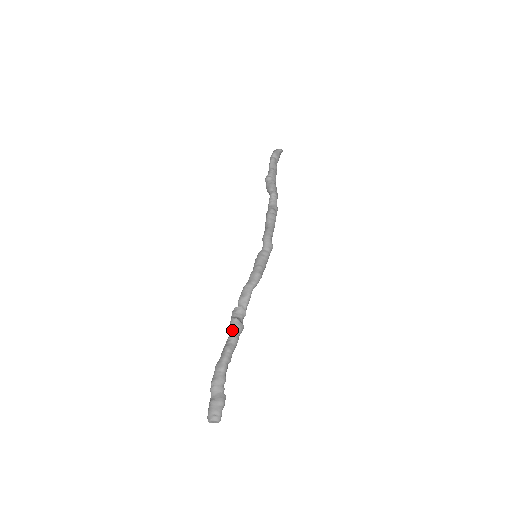
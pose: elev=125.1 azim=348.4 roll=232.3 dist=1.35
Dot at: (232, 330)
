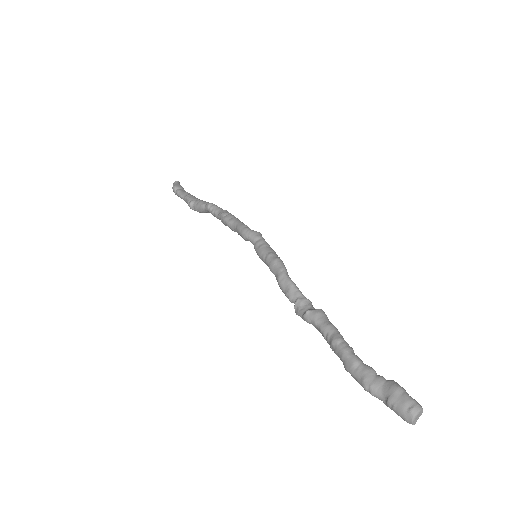
Dot at: (317, 324)
